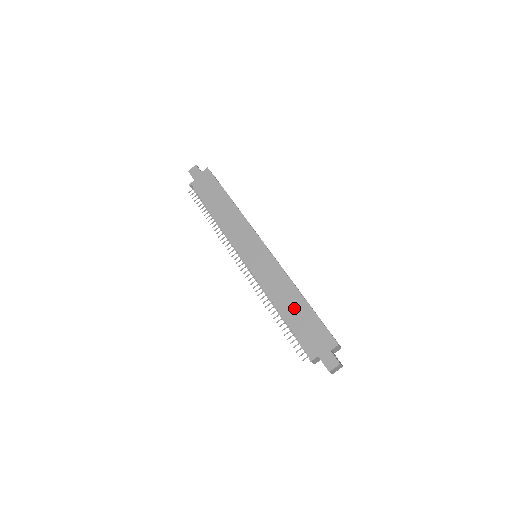
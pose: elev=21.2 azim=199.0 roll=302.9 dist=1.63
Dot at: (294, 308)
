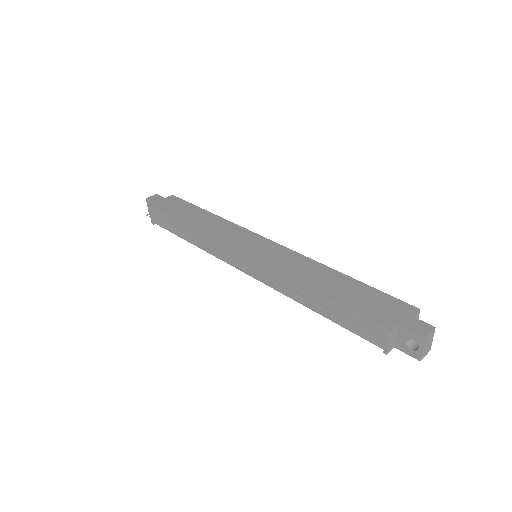
Dot at: (336, 284)
